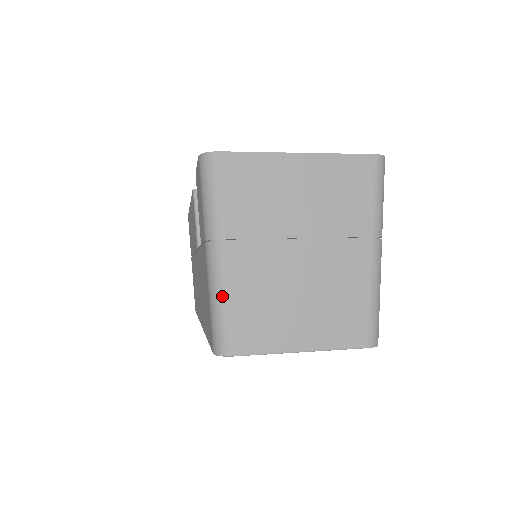
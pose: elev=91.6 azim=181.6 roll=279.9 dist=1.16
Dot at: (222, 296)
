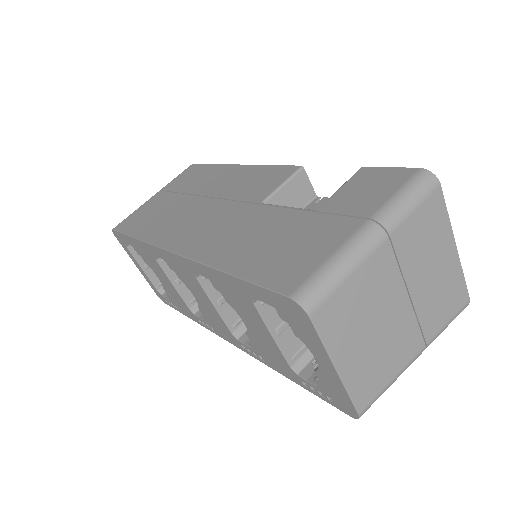
Dot at: (350, 267)
